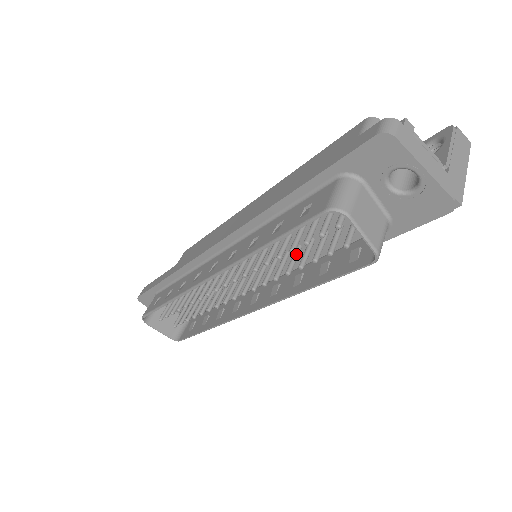
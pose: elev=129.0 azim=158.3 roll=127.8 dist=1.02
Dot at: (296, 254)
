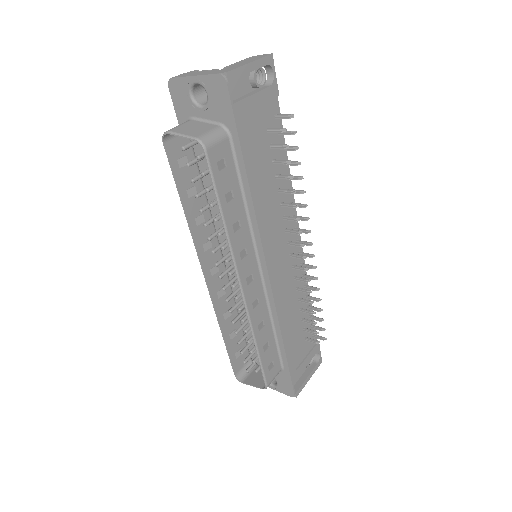
Dot at: occluded
